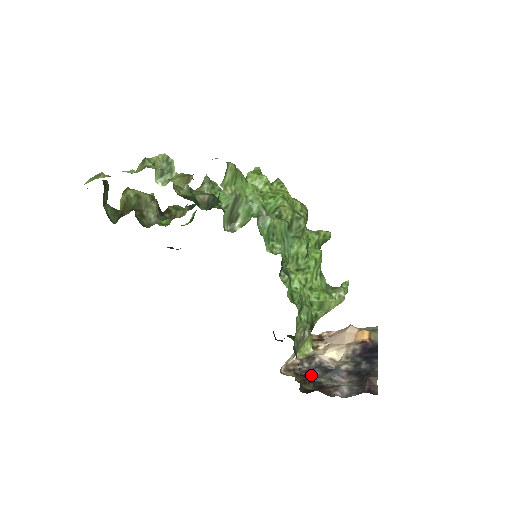
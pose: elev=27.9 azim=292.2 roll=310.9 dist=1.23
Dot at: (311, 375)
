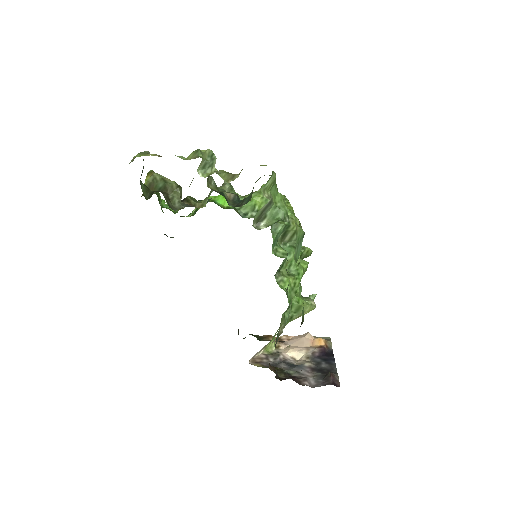
Dot at: (279, 367)
